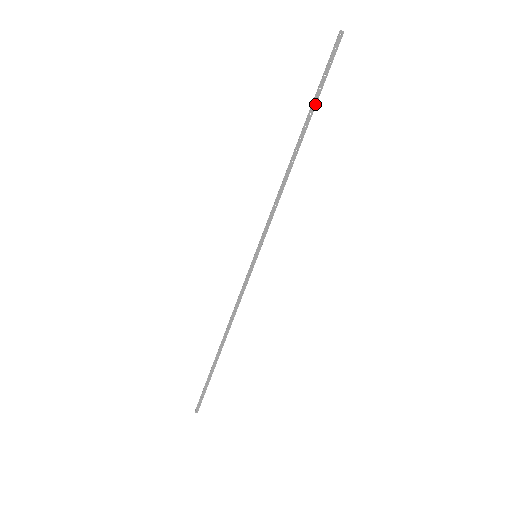
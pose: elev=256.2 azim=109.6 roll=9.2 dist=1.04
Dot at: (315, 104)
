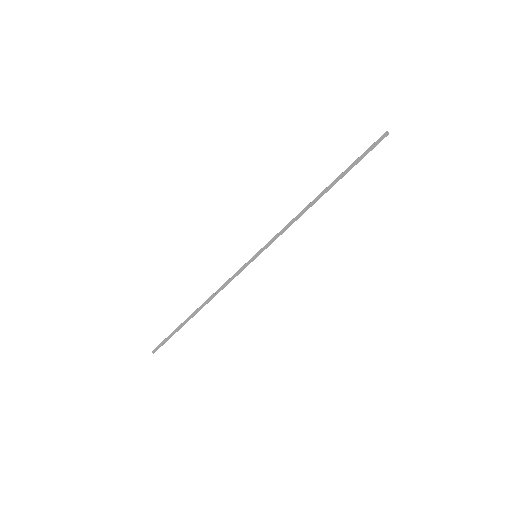
Dot at: (348, 171)
